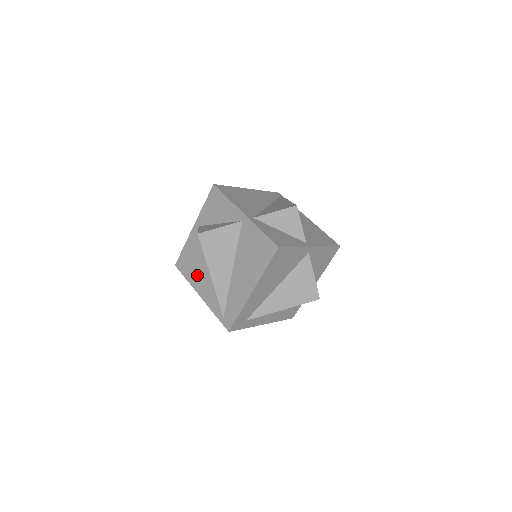
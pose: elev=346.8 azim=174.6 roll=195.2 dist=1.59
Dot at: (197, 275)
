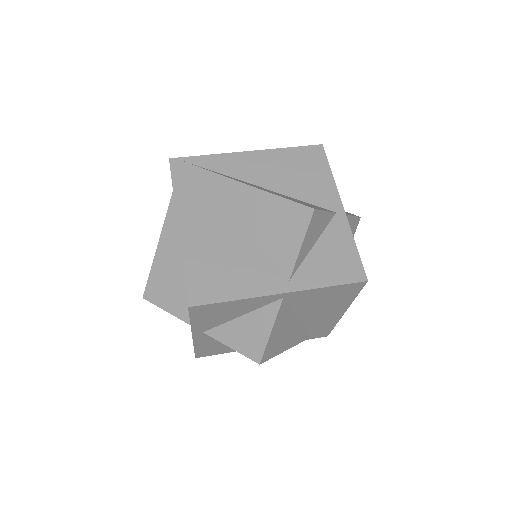
Dot at: occluded
